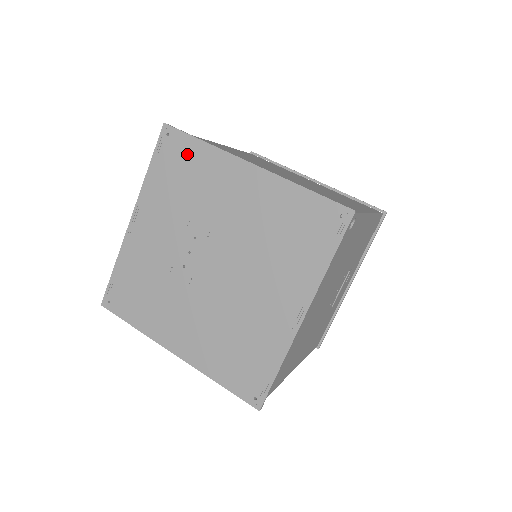
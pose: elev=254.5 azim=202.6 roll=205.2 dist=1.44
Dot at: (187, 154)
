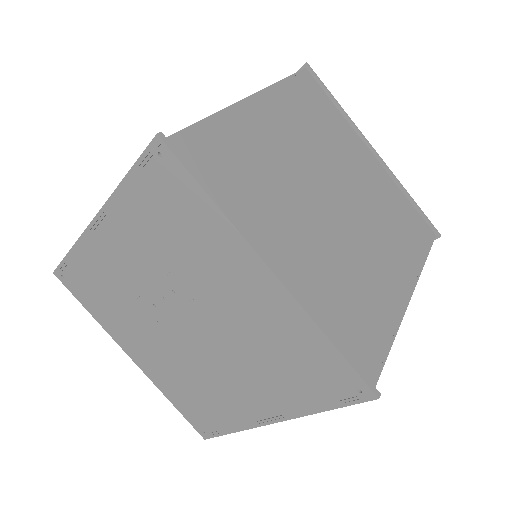
Dot at: (184, 200)
